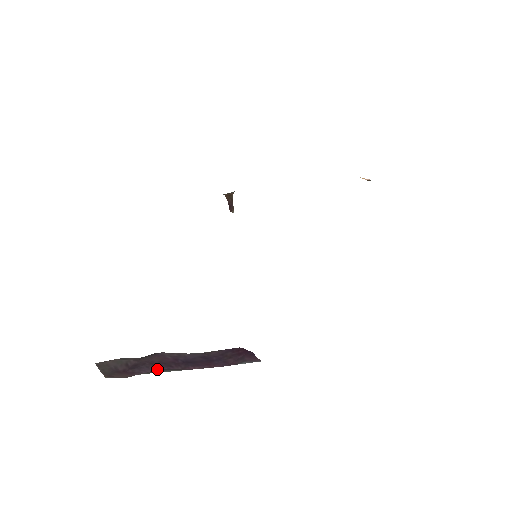
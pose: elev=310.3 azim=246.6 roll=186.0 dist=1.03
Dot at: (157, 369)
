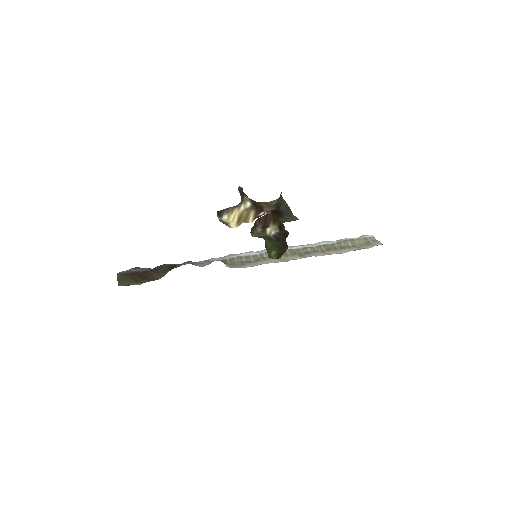
Dot at: occluded
